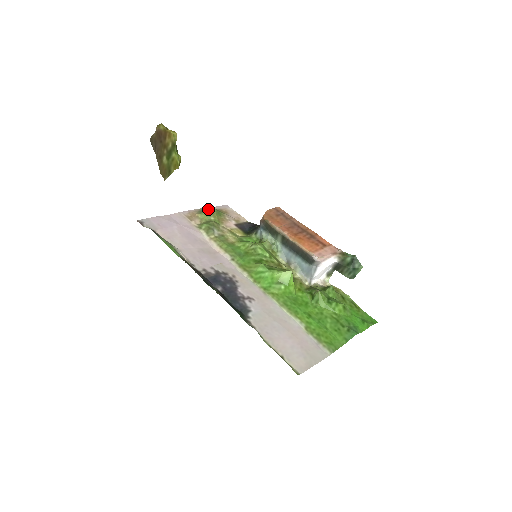
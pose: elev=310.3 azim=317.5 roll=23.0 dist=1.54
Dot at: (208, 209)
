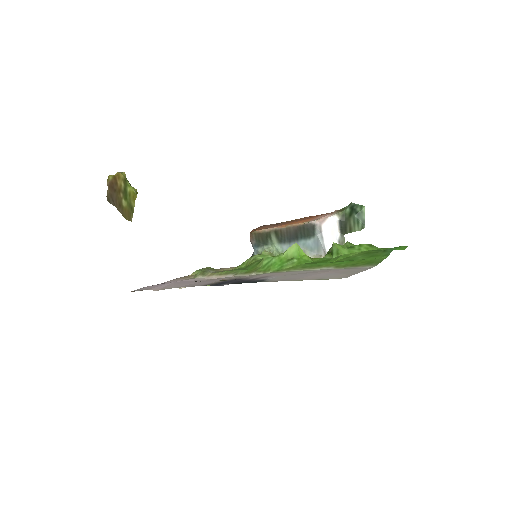
Dot at: occluded
